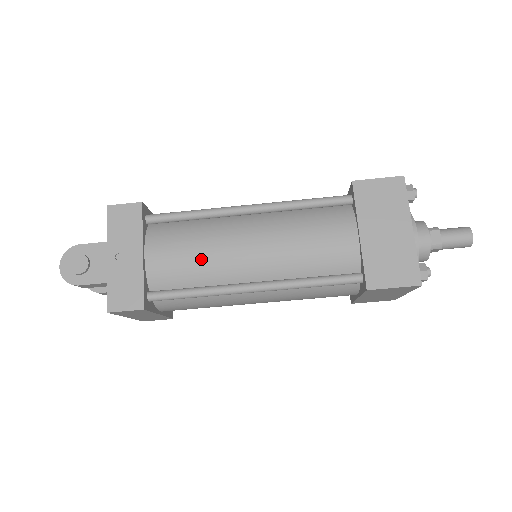
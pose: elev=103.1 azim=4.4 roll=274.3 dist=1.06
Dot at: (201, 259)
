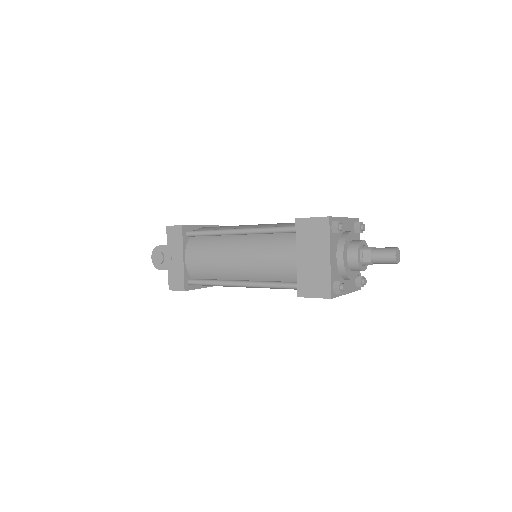
Dot at: (212, 264)
